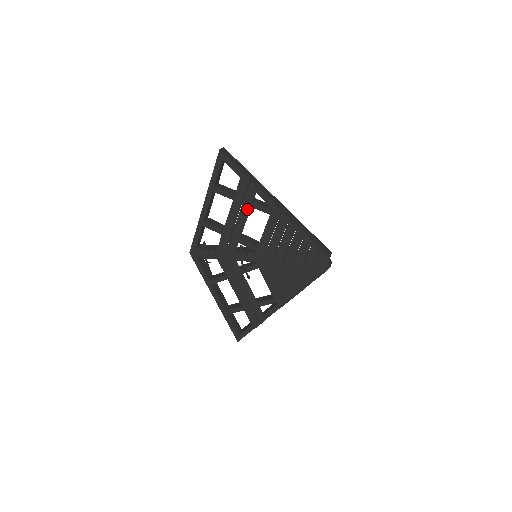
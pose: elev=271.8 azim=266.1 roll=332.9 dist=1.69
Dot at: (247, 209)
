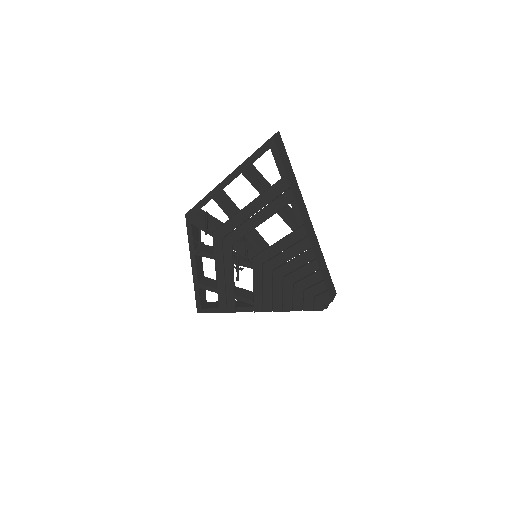
Dot at: (271, 212)
